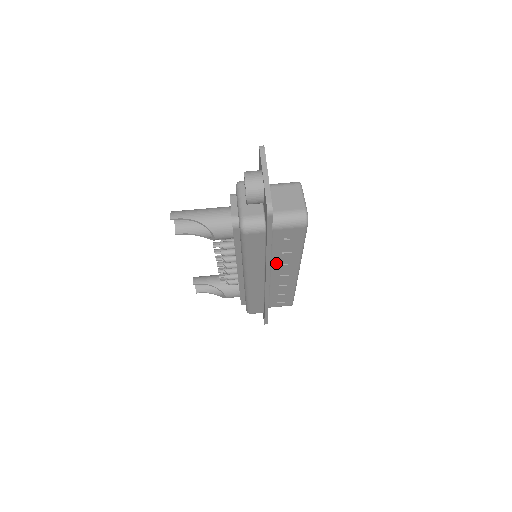
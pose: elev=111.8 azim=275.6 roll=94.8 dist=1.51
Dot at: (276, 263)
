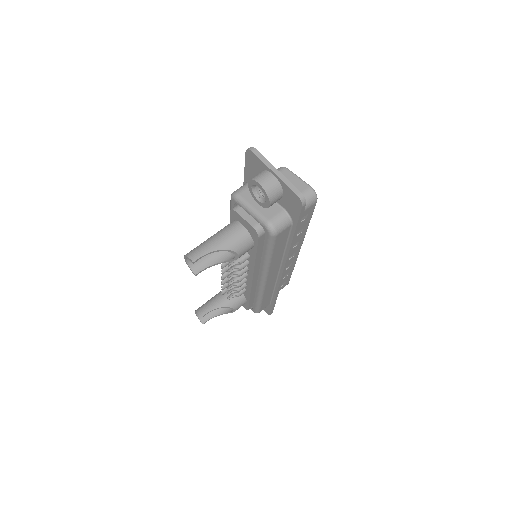
Dot at: occluded
